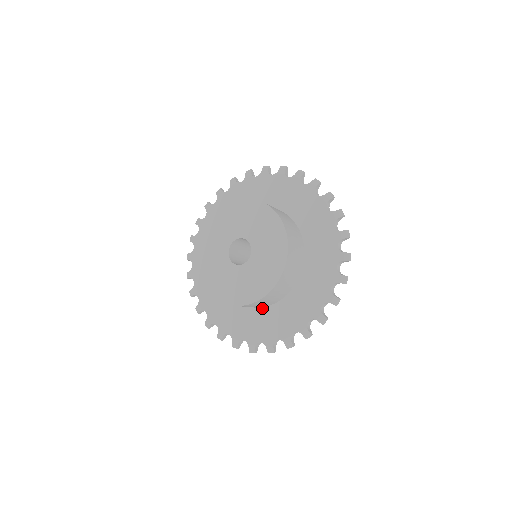
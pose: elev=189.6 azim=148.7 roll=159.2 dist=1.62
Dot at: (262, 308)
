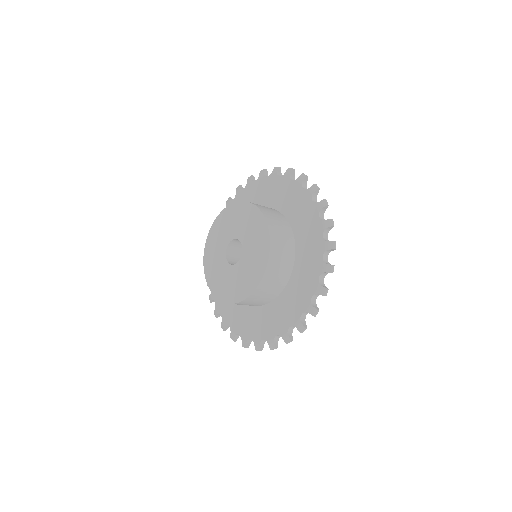
Dot at: occluded
